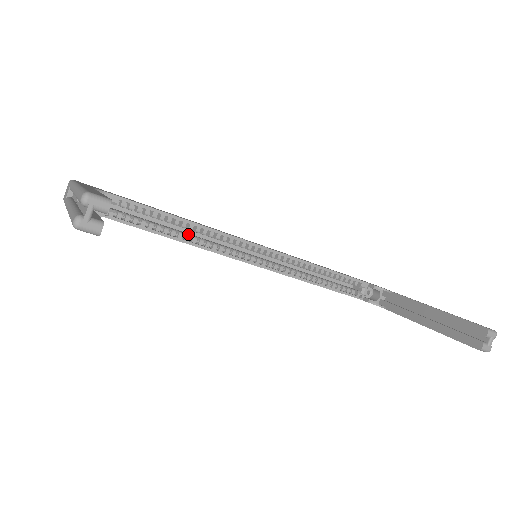
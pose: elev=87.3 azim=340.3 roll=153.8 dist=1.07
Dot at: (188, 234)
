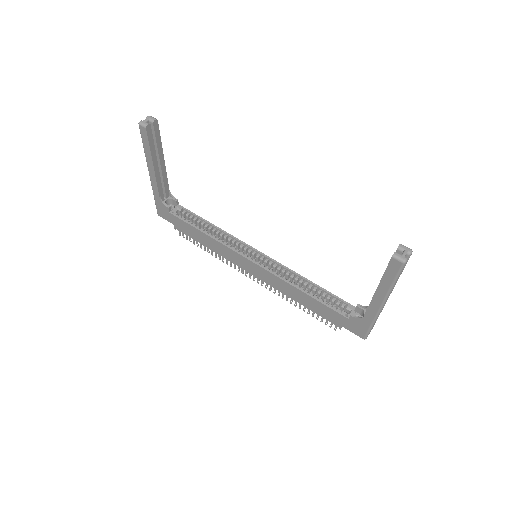
Dot at: (215, 237)
